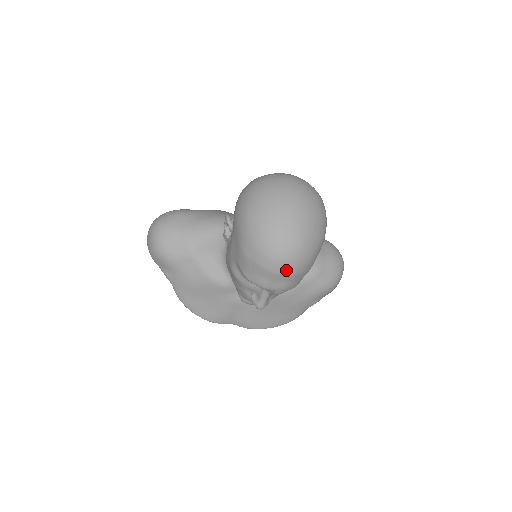
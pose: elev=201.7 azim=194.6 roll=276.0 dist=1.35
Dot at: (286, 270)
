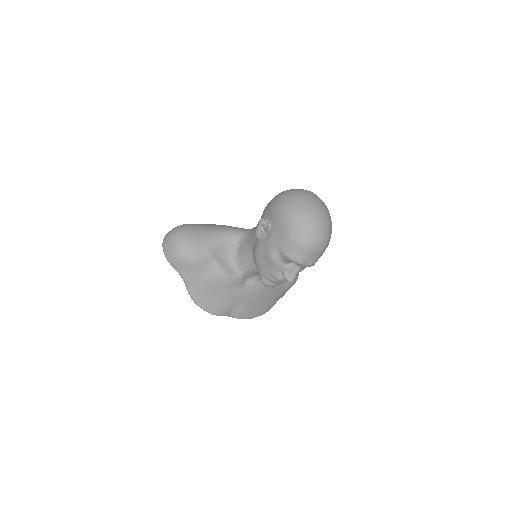
Dot at: (320, 249)
